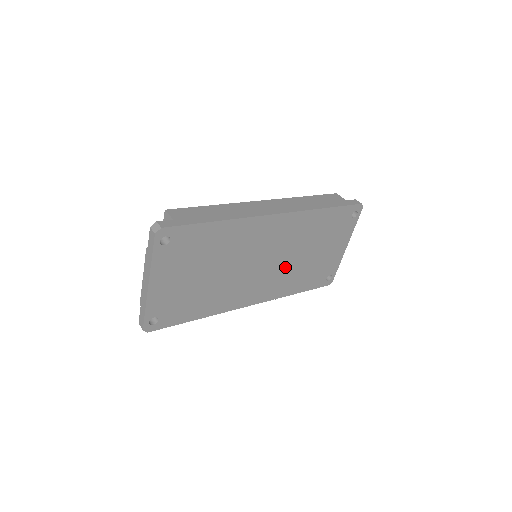
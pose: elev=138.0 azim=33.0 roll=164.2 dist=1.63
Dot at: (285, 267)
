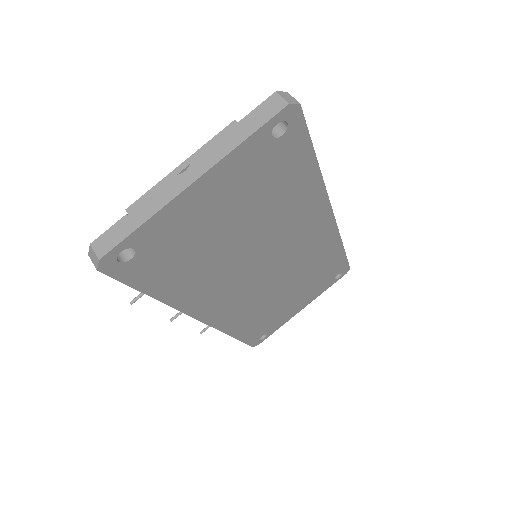
Dot at: (267, 293)
